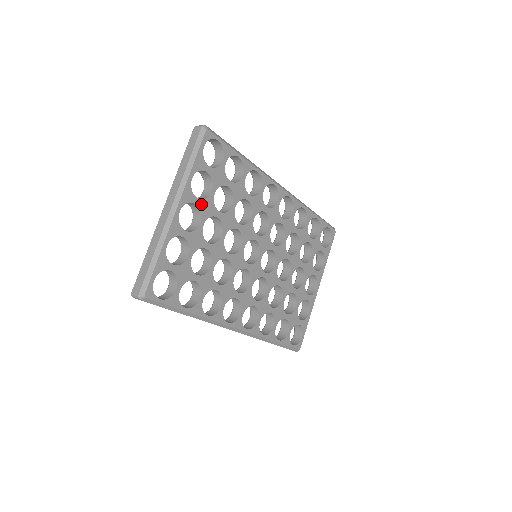
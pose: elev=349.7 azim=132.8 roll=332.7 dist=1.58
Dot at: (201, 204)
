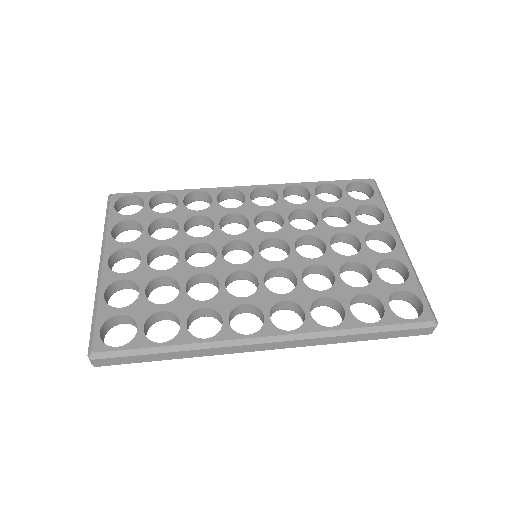
Dot at: (134, 245)
